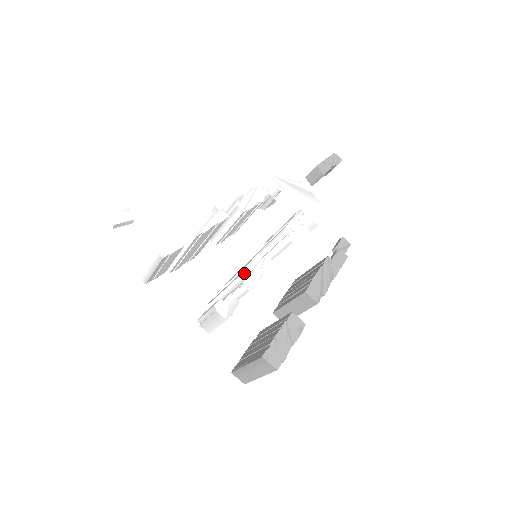
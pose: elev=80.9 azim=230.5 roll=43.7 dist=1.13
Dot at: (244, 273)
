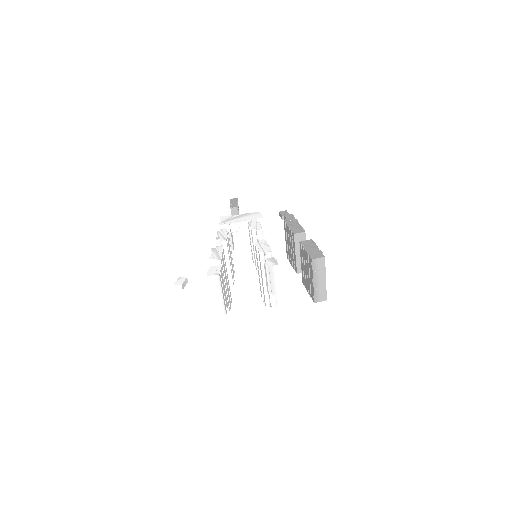
Dot at: (260, 251)
